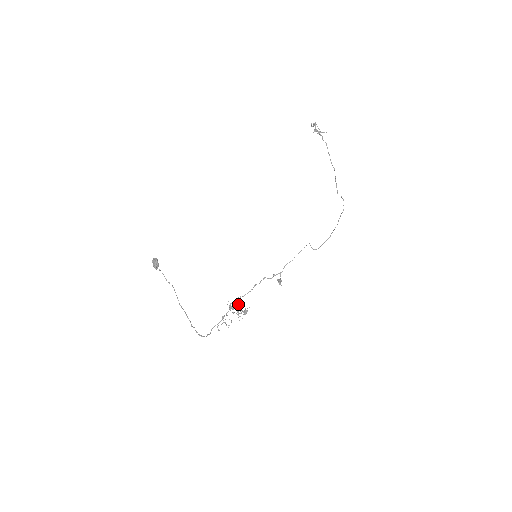
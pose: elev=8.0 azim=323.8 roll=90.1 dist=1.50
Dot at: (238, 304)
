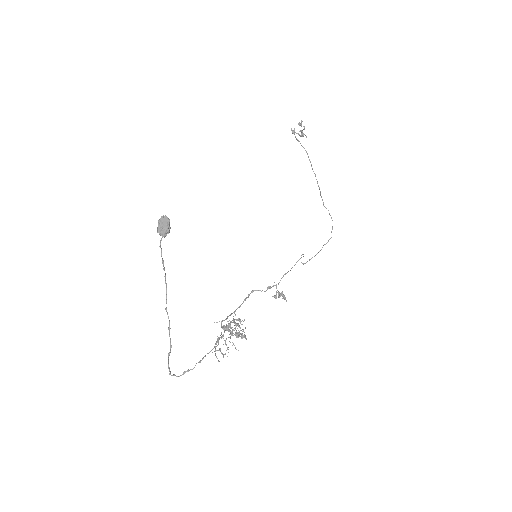
Dot at: (240, 321)
